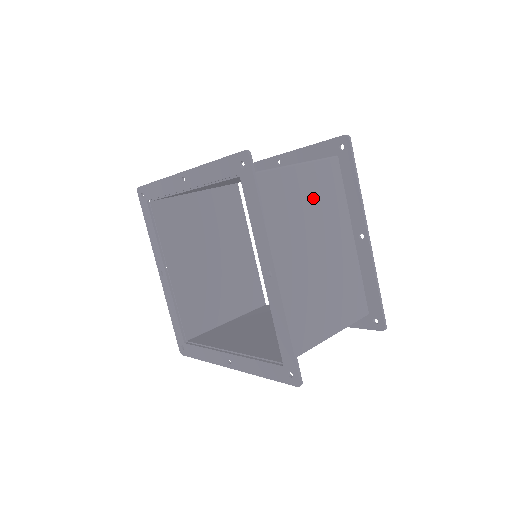
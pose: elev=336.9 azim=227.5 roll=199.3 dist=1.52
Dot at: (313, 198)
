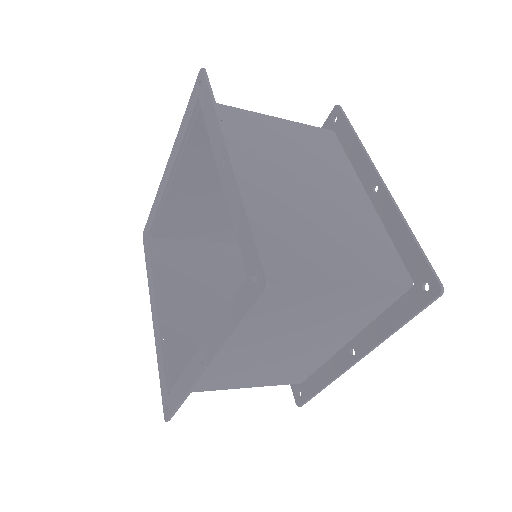
Dot at: (300, 146)
